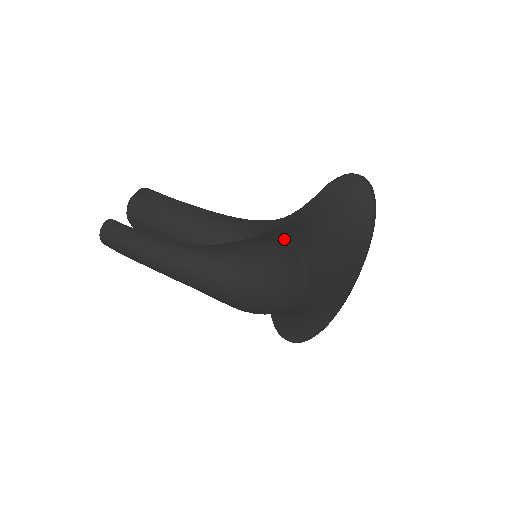
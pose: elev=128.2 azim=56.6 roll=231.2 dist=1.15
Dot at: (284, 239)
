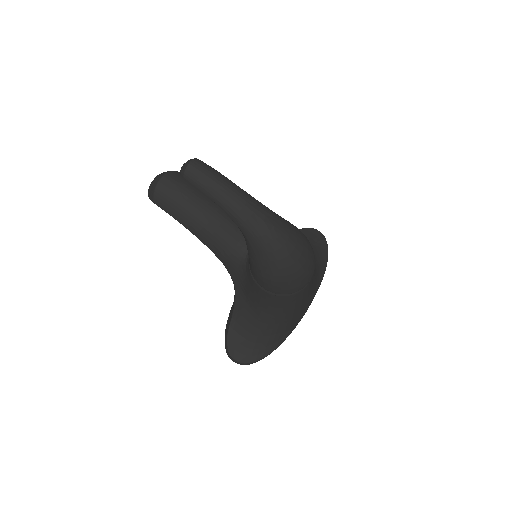
Dot at: occluded
